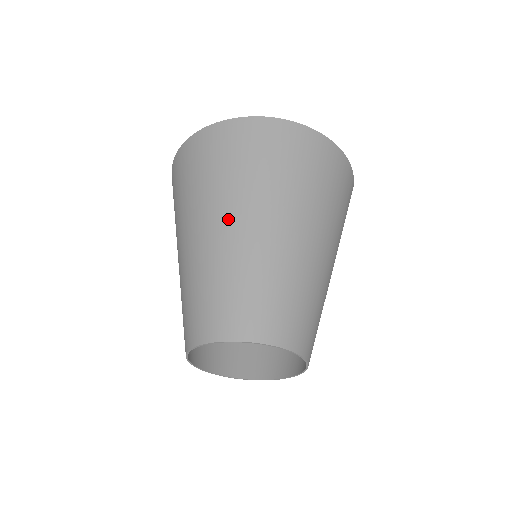
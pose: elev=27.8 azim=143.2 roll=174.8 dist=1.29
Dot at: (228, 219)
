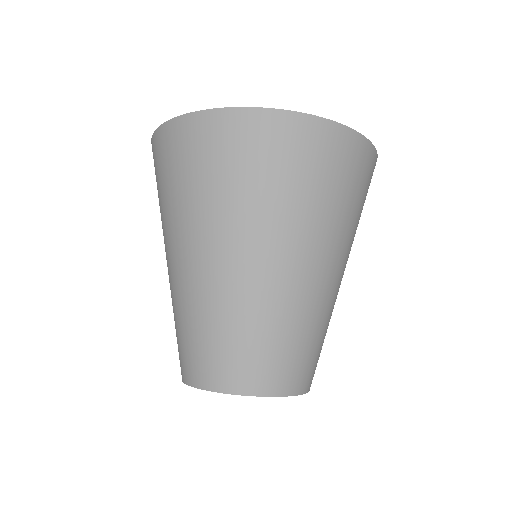
Dot at: (199, 252)
